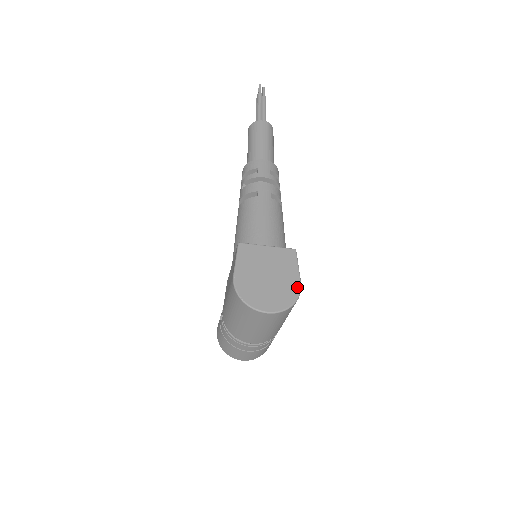
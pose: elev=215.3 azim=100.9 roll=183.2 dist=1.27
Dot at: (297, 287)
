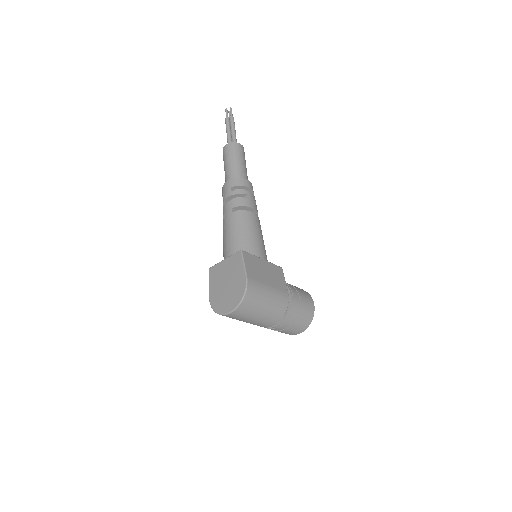
Dot at: (244, 282)
